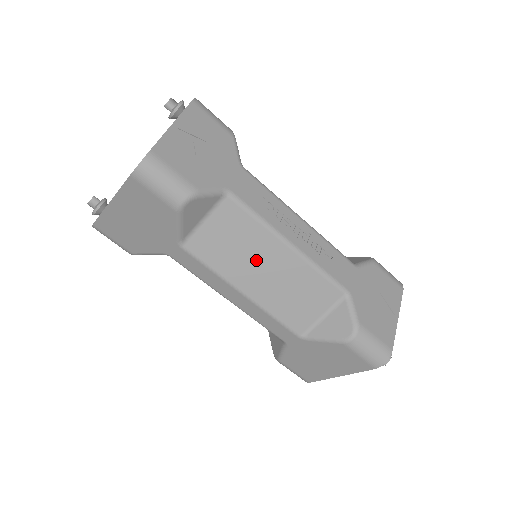
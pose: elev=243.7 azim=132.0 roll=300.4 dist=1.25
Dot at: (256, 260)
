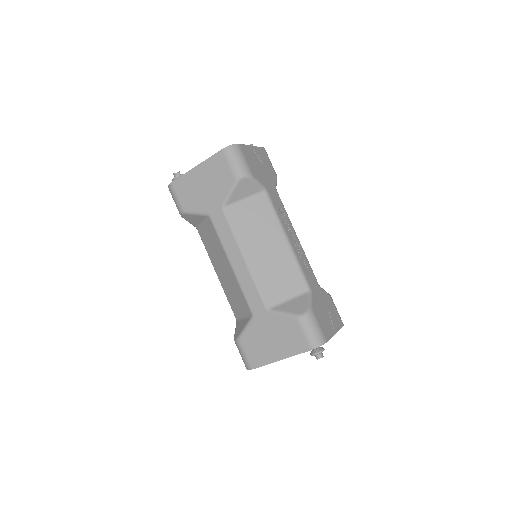
Dot at: (263, 239)
